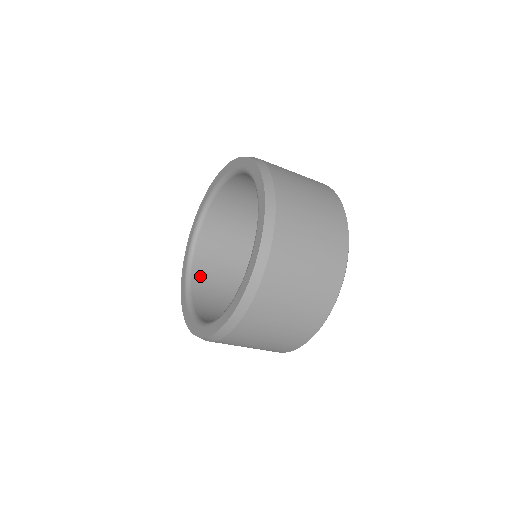
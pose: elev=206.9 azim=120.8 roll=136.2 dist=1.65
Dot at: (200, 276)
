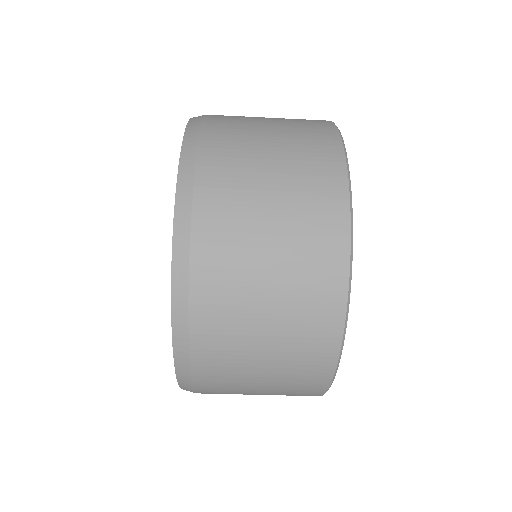
Dot at: occluded
